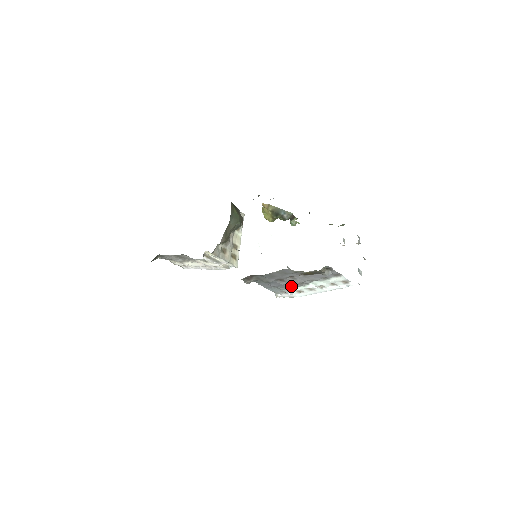
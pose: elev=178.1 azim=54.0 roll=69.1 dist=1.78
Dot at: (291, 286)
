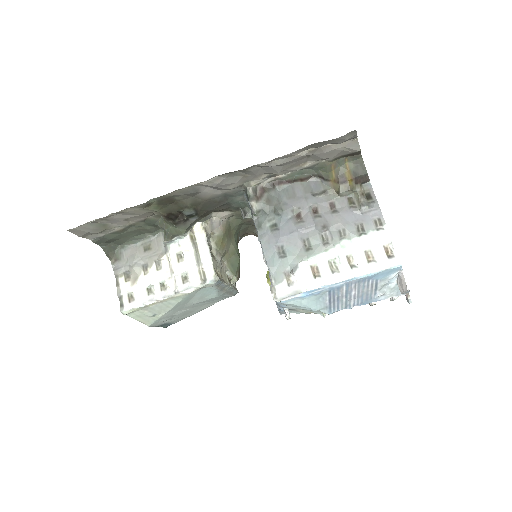
Dot at: (306, 247)
